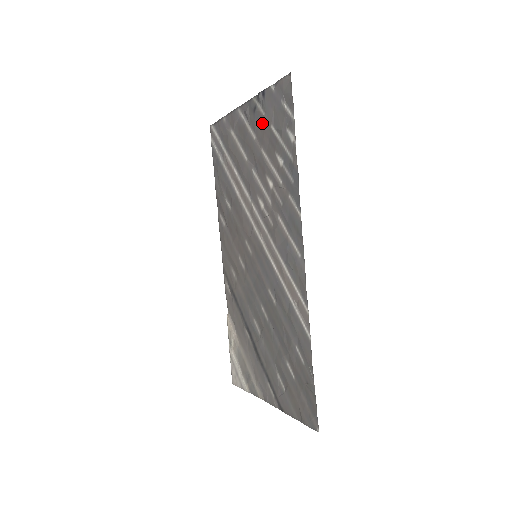
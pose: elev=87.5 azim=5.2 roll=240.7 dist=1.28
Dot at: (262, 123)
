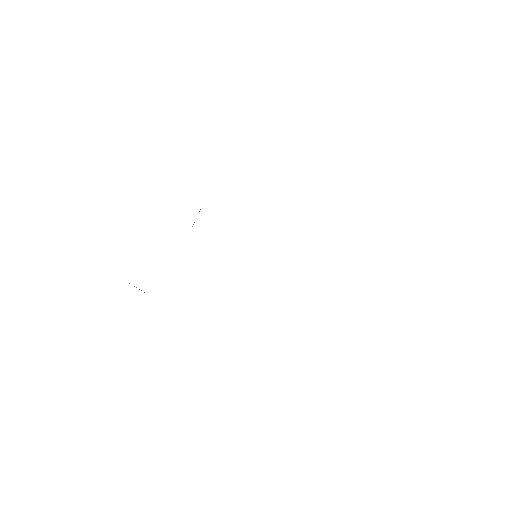
Dot at: occluded
